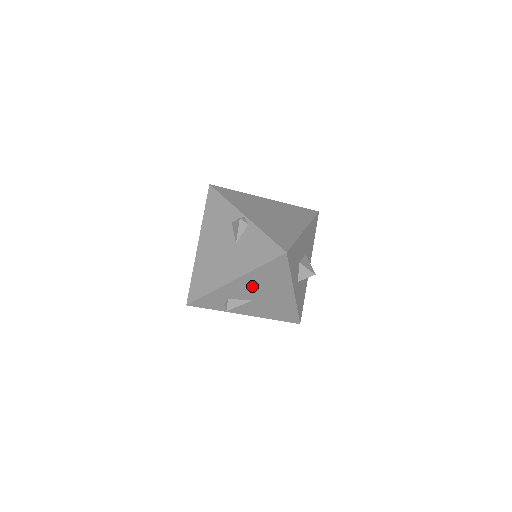
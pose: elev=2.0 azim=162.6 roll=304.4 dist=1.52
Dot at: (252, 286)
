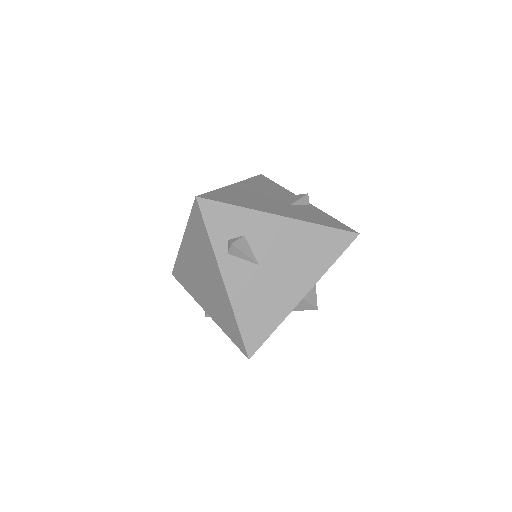
Dot at: (285, 243)
